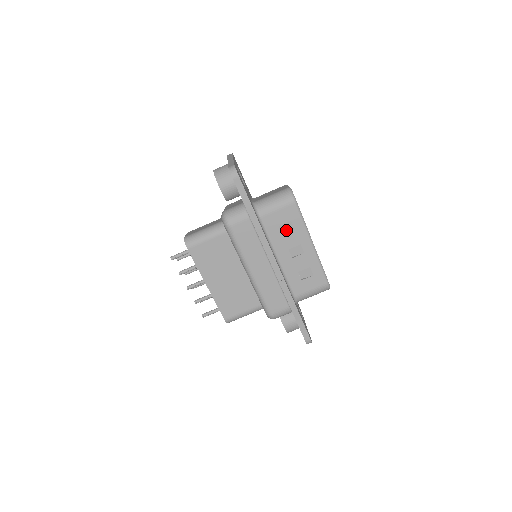
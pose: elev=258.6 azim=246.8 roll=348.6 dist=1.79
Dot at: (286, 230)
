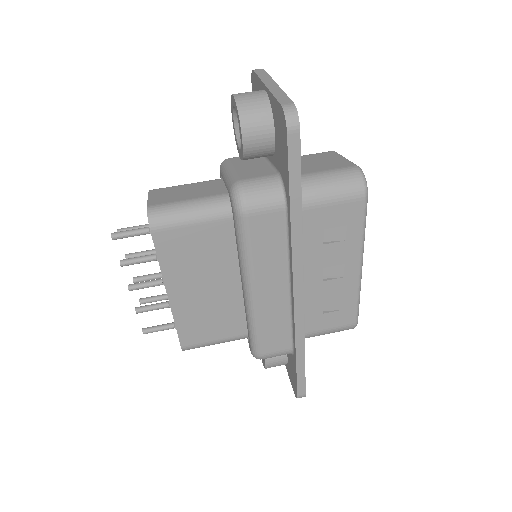
Dot at: (331, 237)
